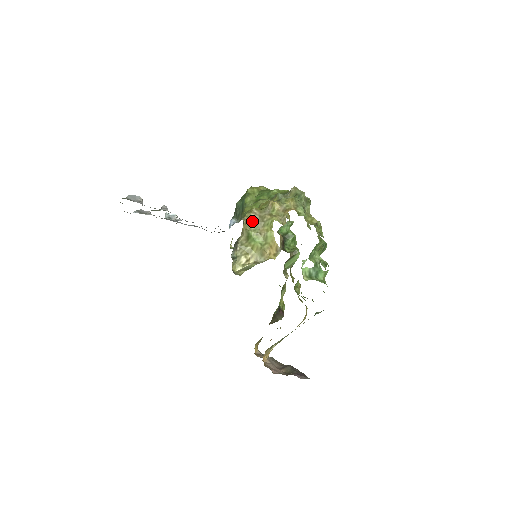
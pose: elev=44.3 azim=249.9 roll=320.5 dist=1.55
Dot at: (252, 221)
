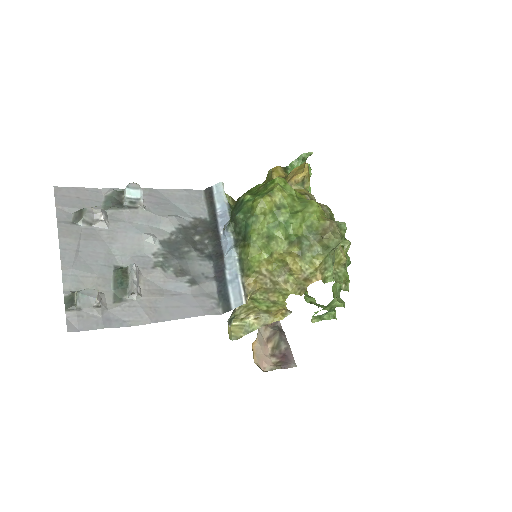
Dot at: (259, 286)
